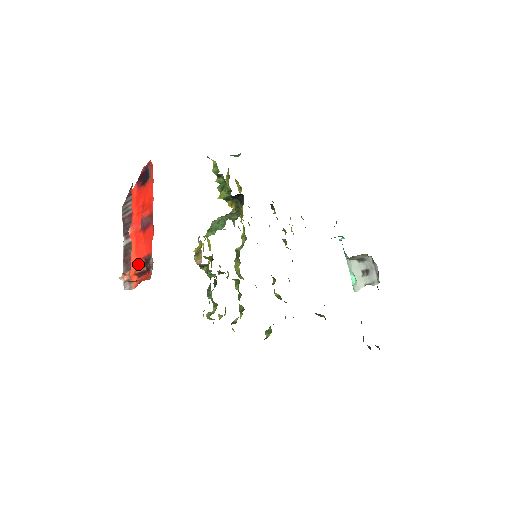
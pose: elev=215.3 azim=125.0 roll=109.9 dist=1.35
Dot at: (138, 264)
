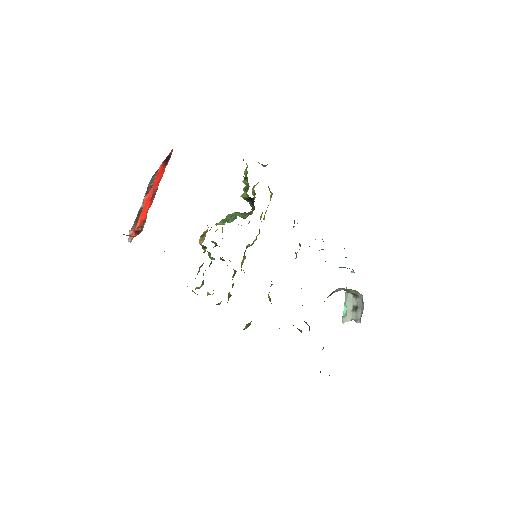
Dot at: (139, 224)
